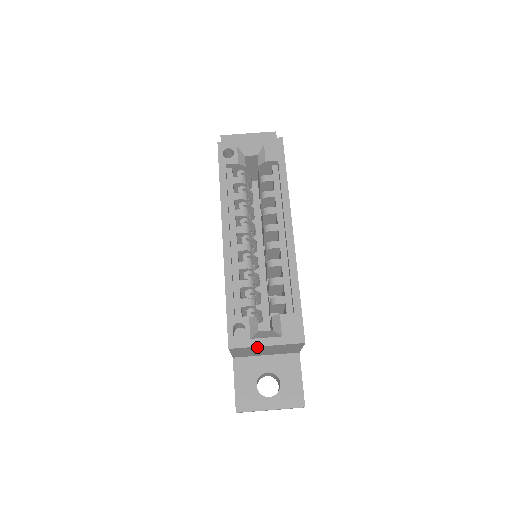
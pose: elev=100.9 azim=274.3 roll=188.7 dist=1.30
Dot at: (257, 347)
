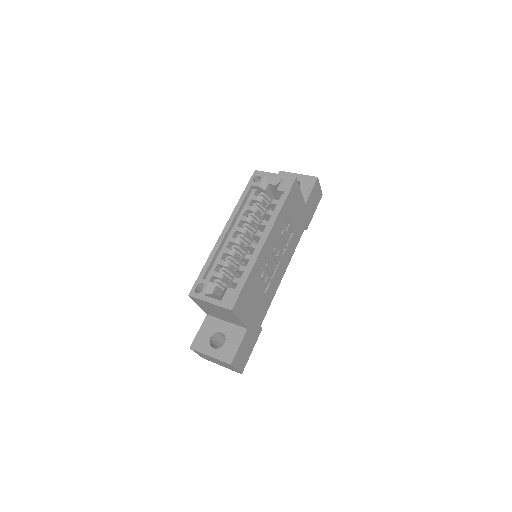
Dot at: (205, 302)
